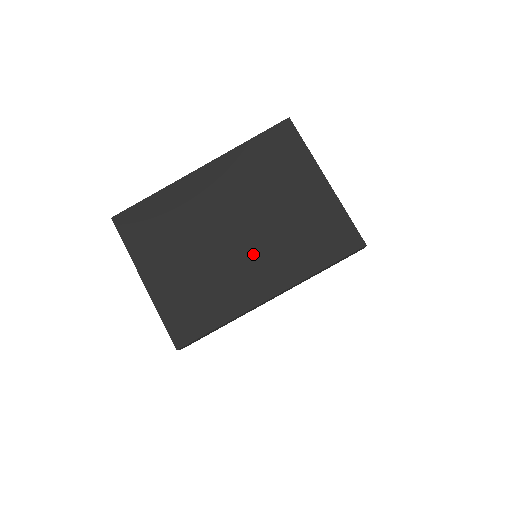
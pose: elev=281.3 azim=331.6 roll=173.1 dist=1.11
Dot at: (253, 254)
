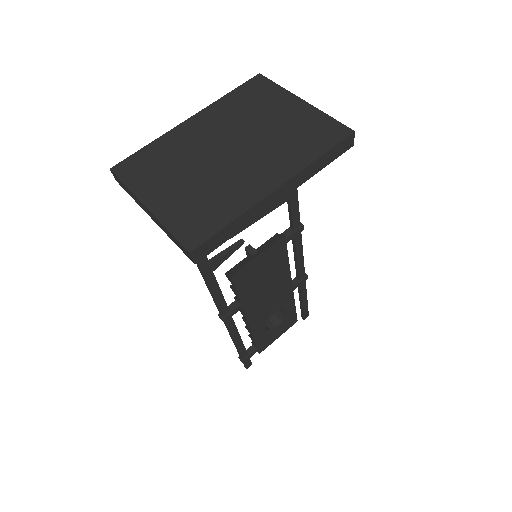
Dot at: (251, 161)
